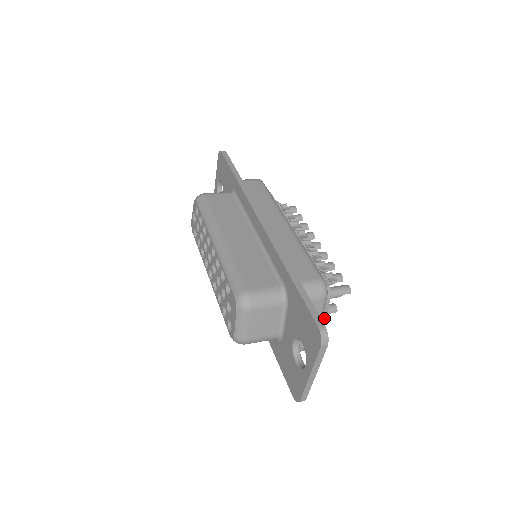
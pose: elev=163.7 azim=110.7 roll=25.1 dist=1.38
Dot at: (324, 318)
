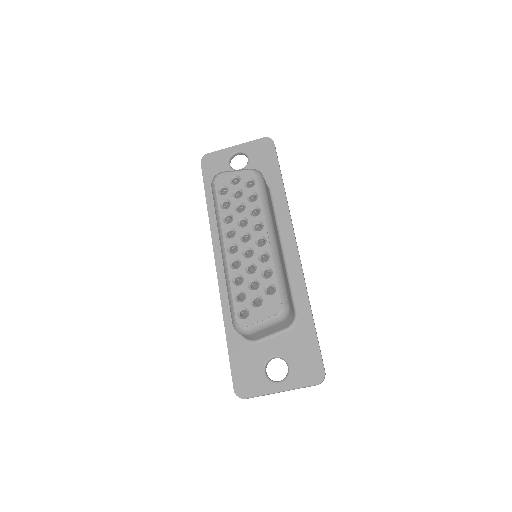
Dot at: occluded
